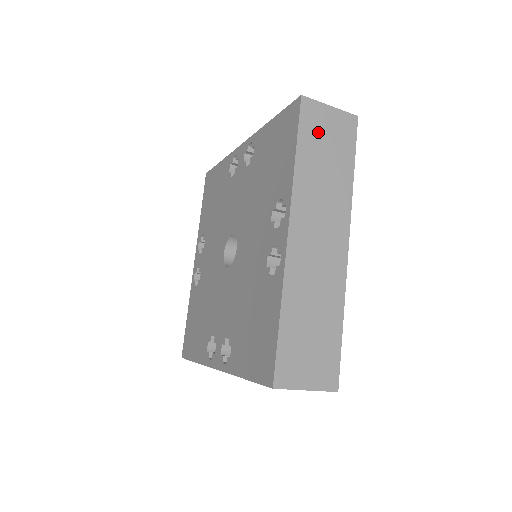
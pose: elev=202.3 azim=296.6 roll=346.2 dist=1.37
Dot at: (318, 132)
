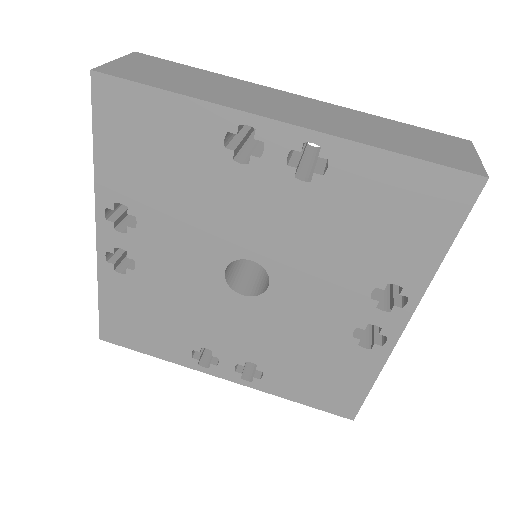
Dot at: occluded
